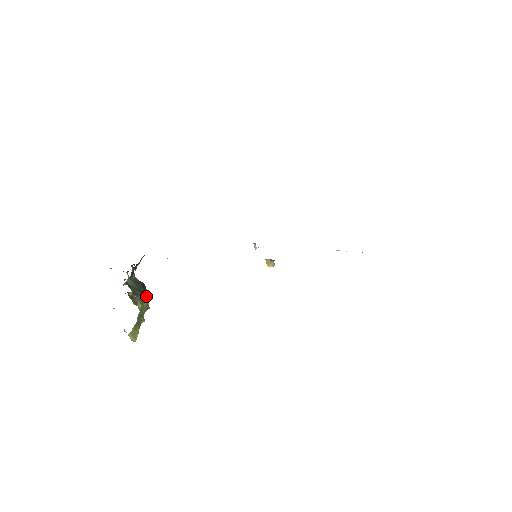
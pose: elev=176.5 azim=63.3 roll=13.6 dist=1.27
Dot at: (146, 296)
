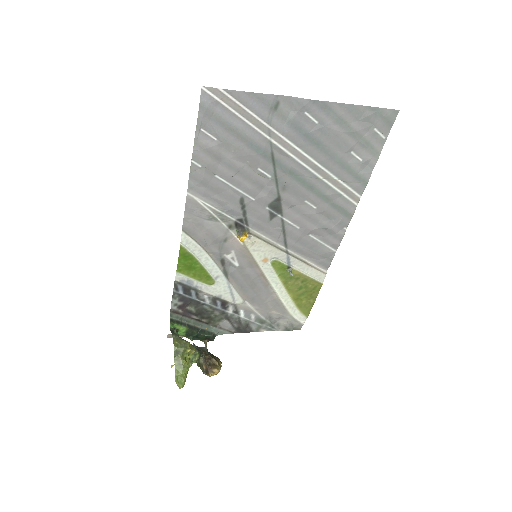
Dot at: (216, 365)
